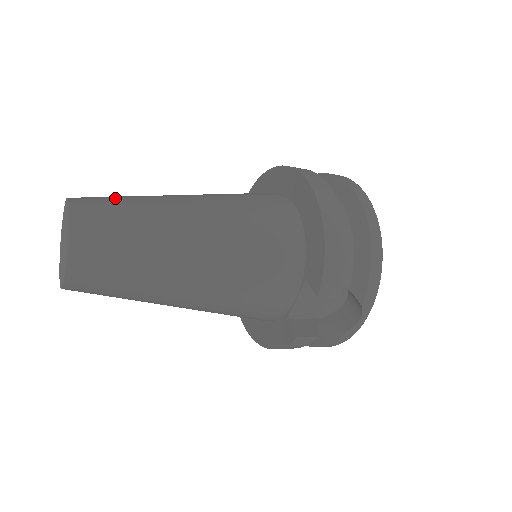
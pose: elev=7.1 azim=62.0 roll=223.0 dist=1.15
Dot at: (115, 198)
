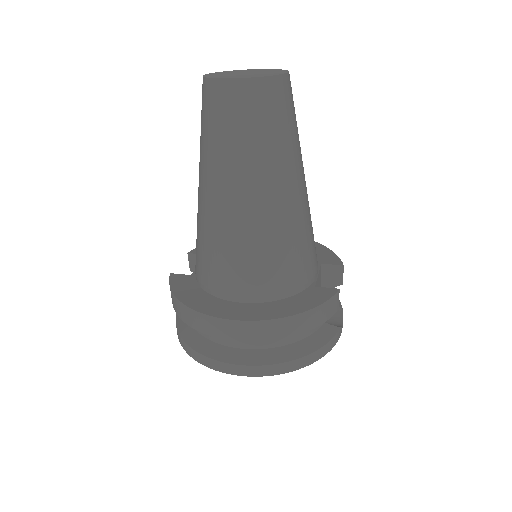
Dot at: occluded
